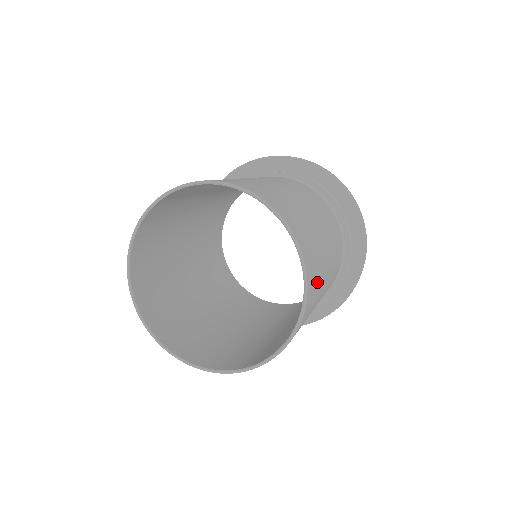
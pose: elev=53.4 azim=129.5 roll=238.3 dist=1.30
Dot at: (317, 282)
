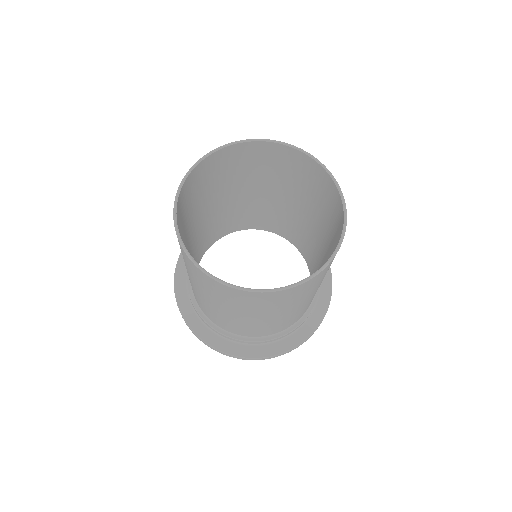
Dot at: (308, 290)
